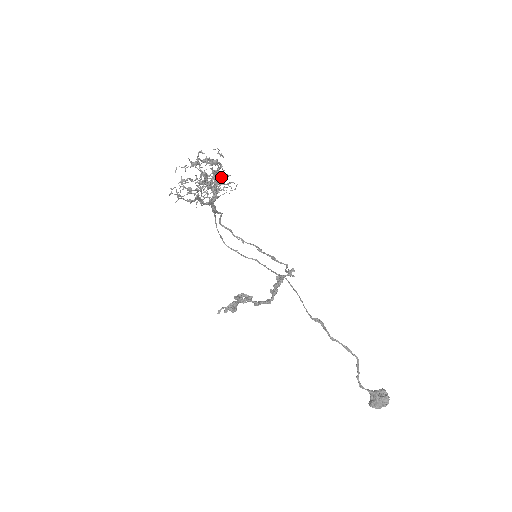
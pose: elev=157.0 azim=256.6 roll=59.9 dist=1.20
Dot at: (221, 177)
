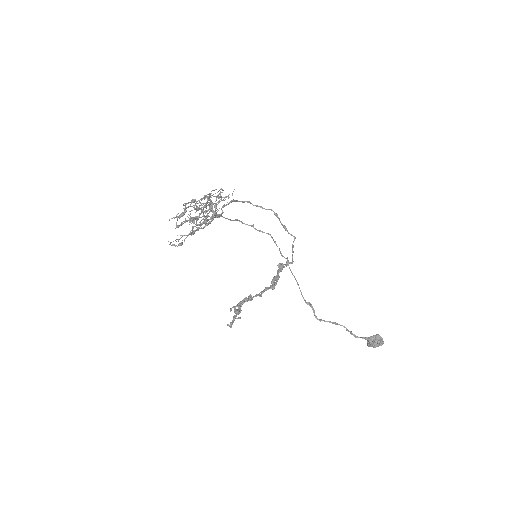
Dot at: occluded
